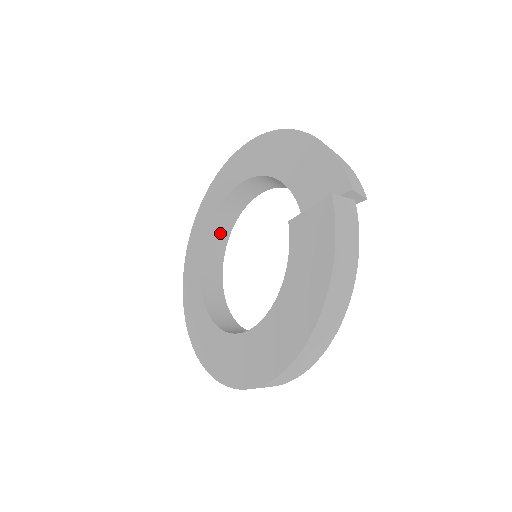
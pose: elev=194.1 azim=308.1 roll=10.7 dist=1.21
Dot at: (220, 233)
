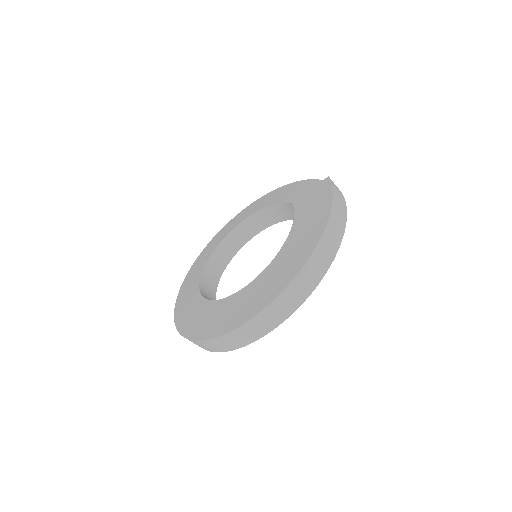
Dot at: (219, 262)
